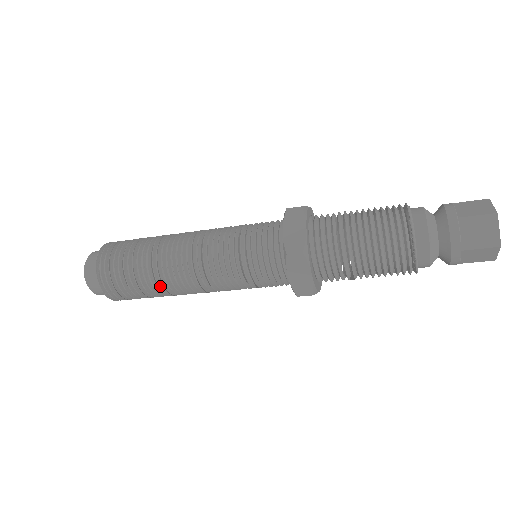
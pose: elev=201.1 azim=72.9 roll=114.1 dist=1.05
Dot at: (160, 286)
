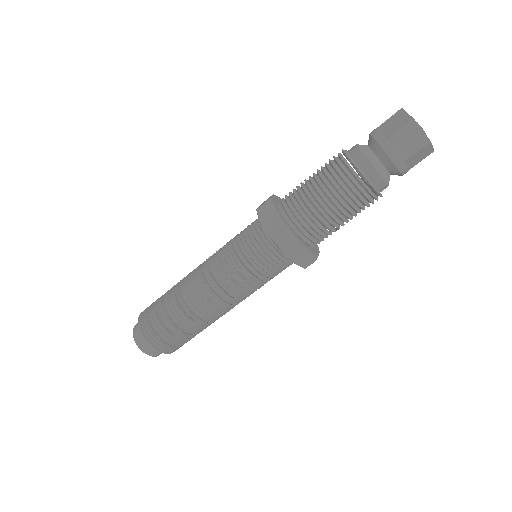
Dot at: (200, 322)
